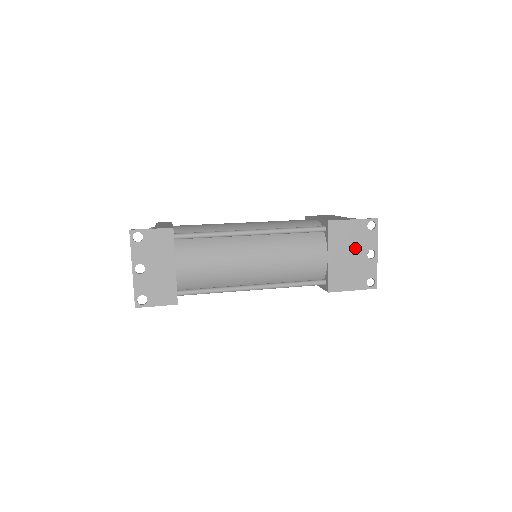
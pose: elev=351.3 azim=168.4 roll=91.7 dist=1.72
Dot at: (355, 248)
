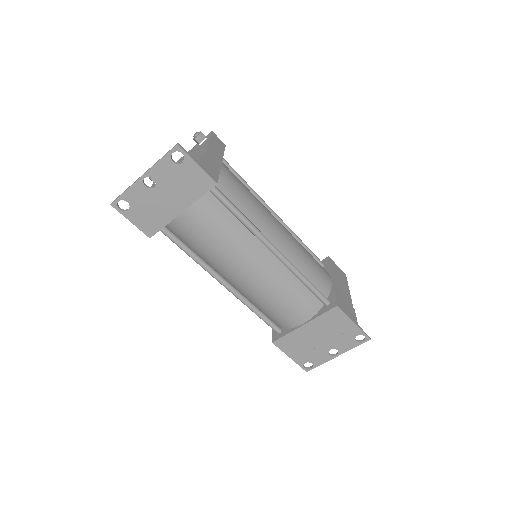
Dot at: (329, 338)
